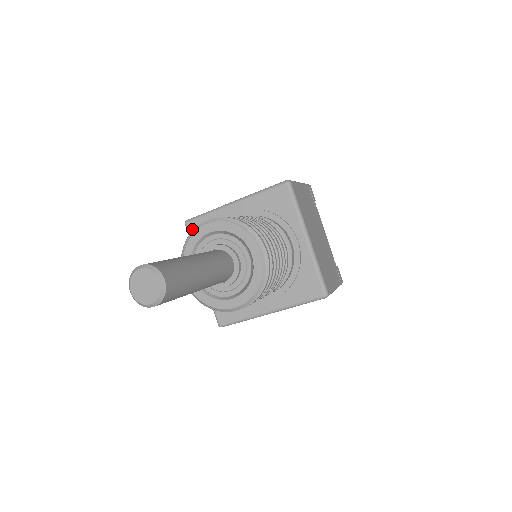
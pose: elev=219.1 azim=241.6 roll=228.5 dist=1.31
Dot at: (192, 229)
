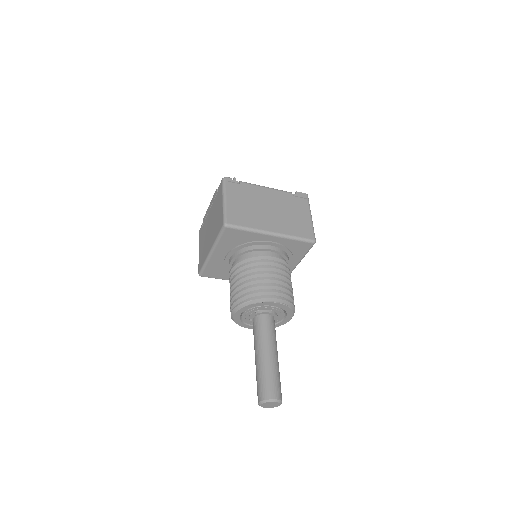
Dot at: (228, 232)
